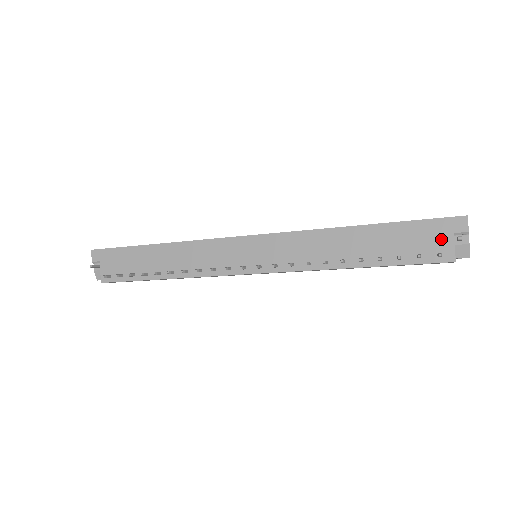
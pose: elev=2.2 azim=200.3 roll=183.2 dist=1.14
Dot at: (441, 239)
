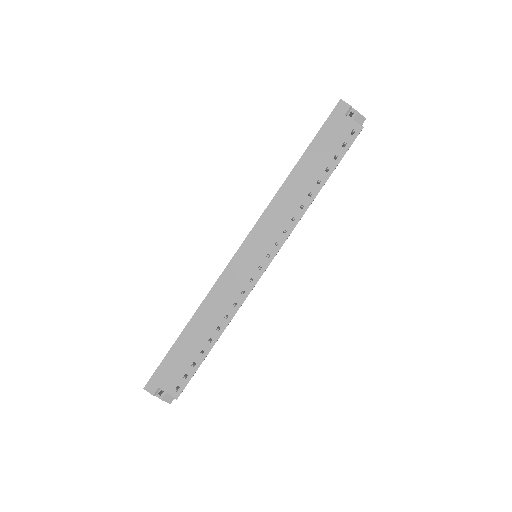
Dot at: (343, 125)
